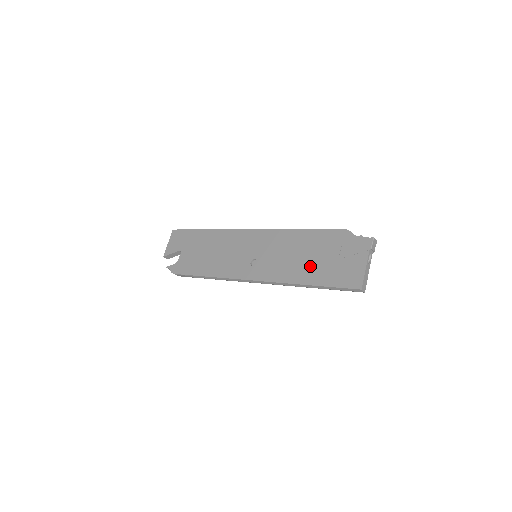
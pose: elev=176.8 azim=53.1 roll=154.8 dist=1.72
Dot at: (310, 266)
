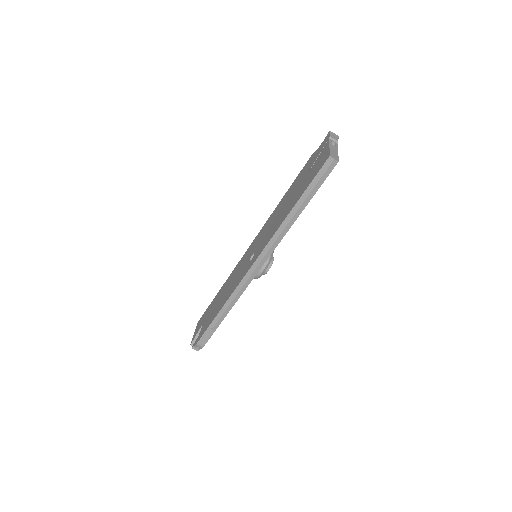
Dot at: (291, 201)
